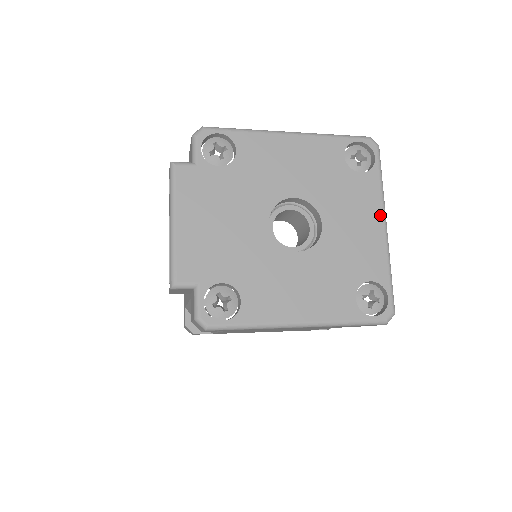
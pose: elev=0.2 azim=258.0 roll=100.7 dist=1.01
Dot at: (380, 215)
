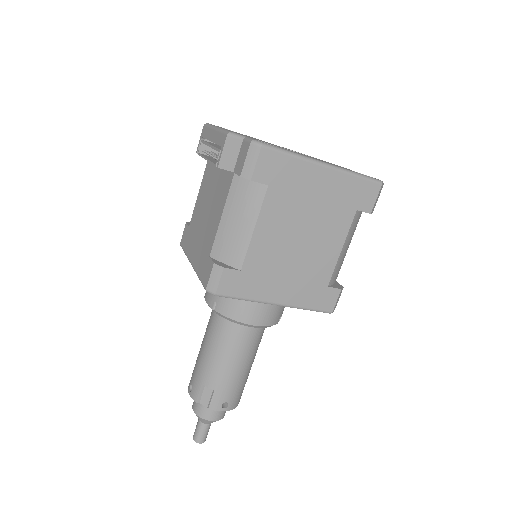
Dot at: occluded
